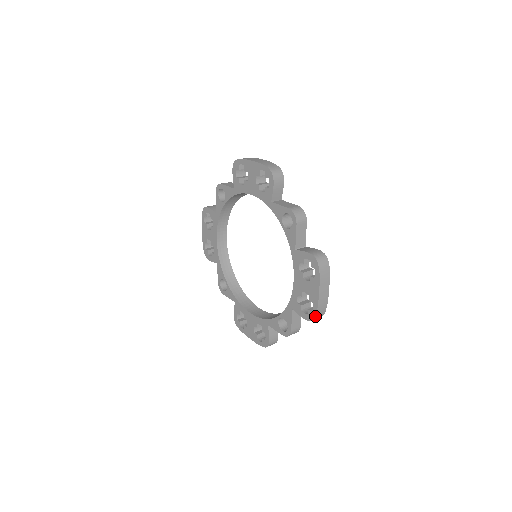
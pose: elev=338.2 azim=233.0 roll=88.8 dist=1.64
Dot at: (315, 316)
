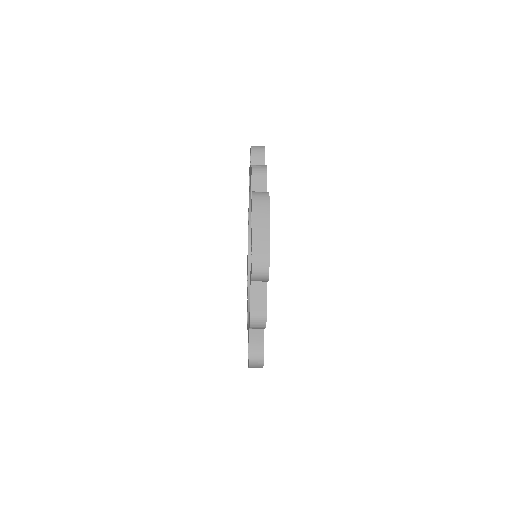
Dot at: (252, 265)
